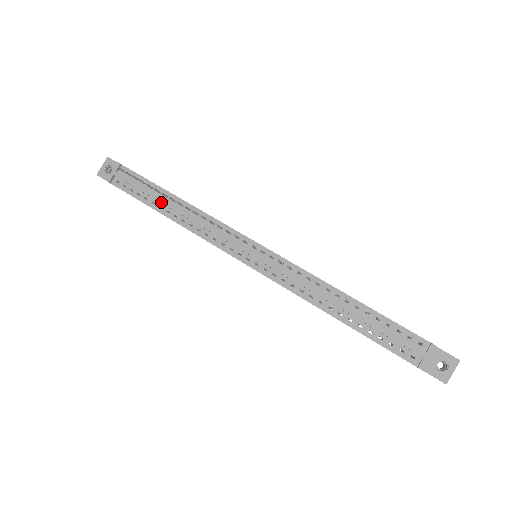
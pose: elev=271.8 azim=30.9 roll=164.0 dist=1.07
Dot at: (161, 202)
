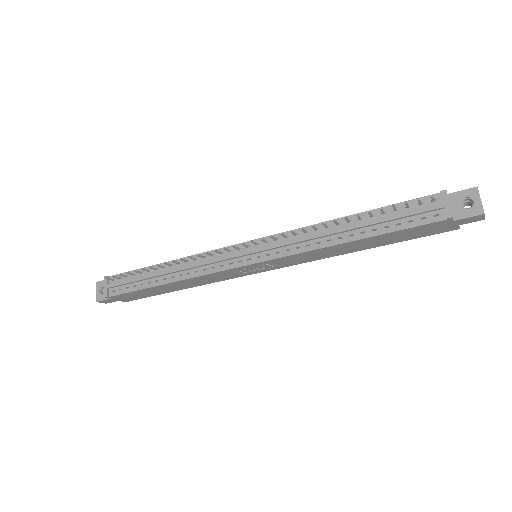
Dot at: (154, 276)
